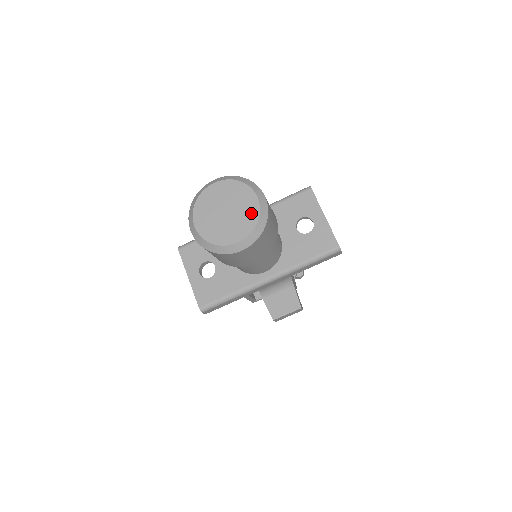
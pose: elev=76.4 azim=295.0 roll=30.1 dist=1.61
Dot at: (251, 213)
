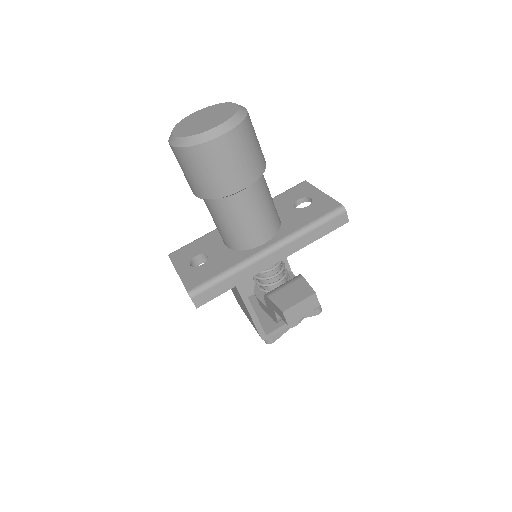
Dot at: (230, 111)
